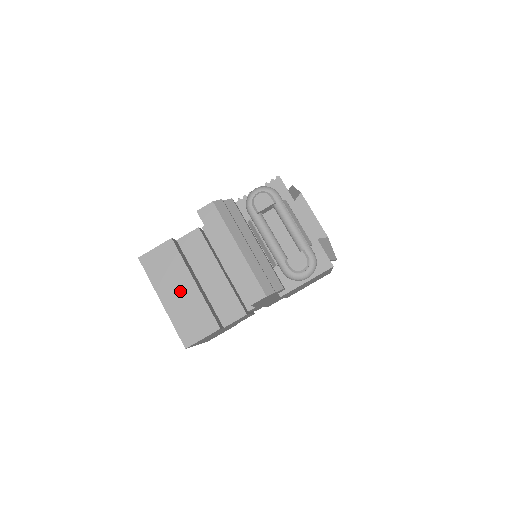
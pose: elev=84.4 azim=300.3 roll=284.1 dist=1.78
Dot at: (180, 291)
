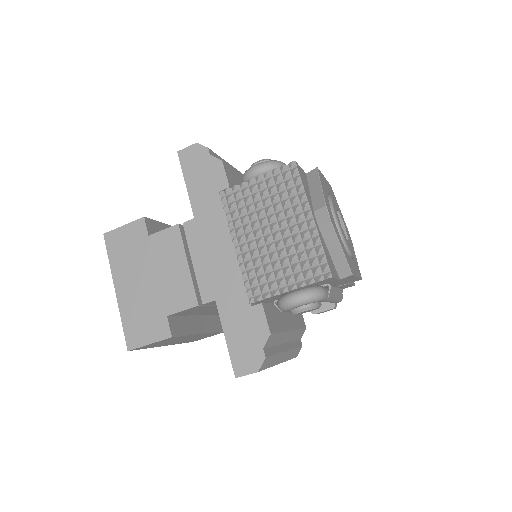
Dot at: (186, 339)
